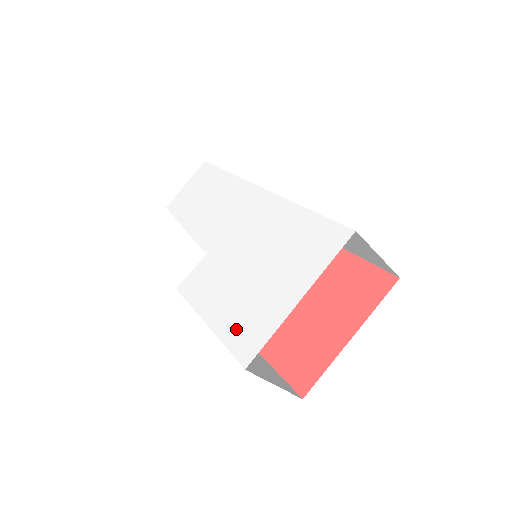
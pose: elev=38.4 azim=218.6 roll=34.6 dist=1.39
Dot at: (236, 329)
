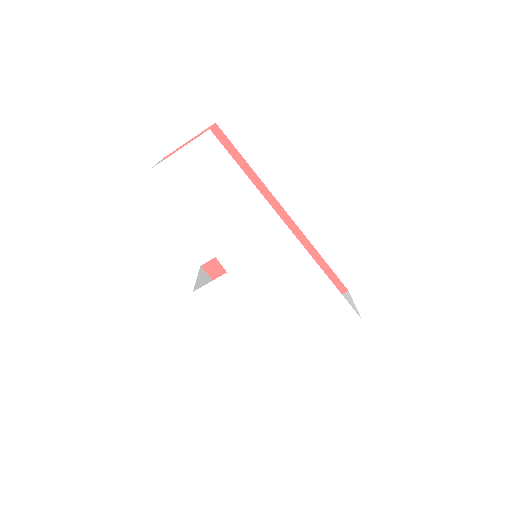
Dot at: (263, 348)
